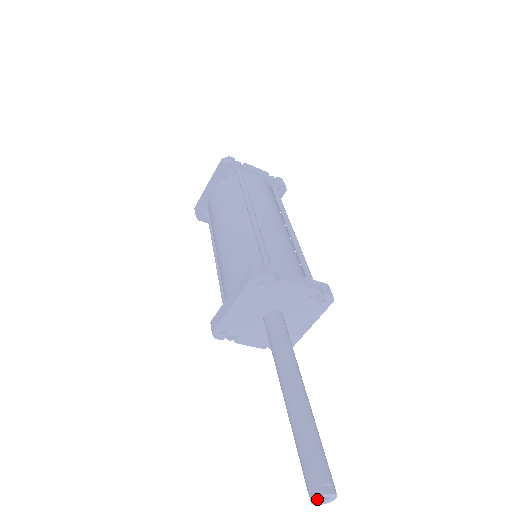
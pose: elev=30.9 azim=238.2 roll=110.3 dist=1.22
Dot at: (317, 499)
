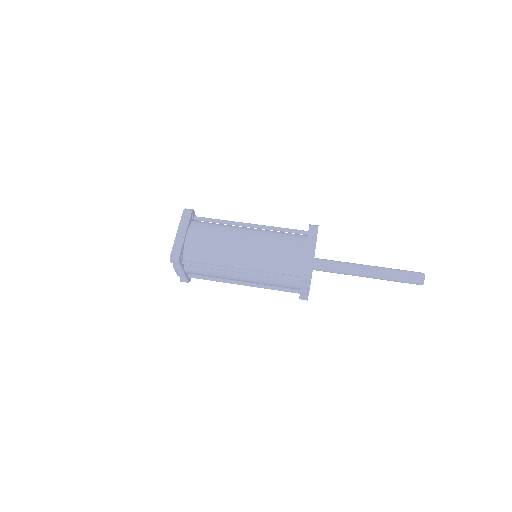
Dot at: (424, 277)
